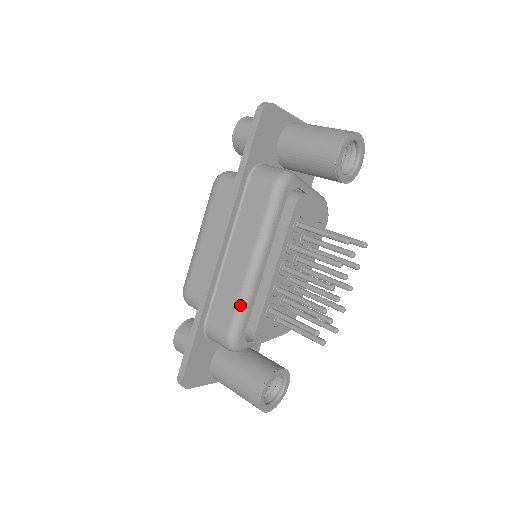
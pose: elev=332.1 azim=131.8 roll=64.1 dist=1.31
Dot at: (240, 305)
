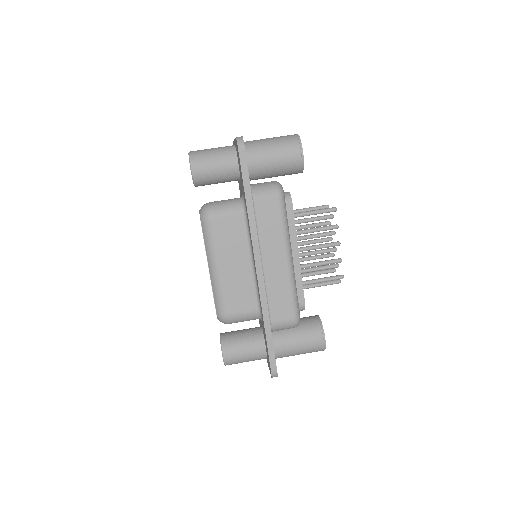
Dot at: (294, 292)
